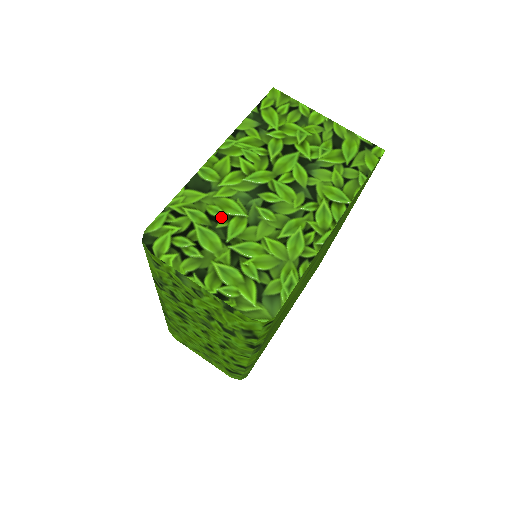
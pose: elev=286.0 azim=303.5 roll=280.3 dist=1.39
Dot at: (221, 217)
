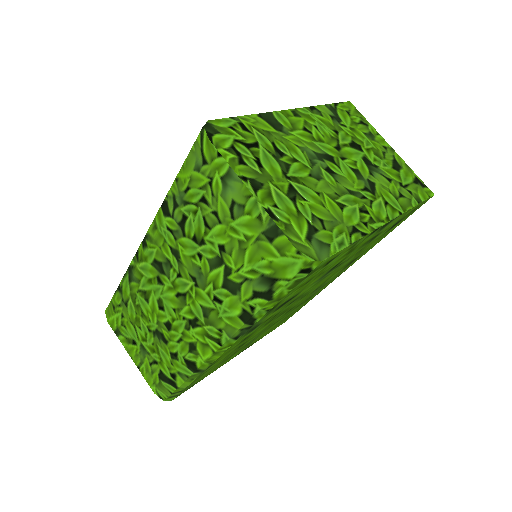
Dot at: (286, 155)
